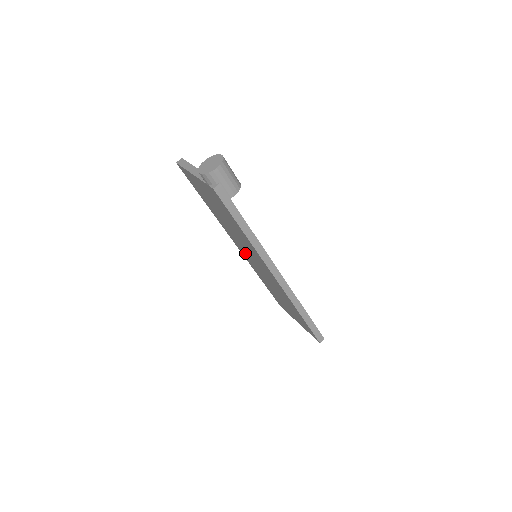
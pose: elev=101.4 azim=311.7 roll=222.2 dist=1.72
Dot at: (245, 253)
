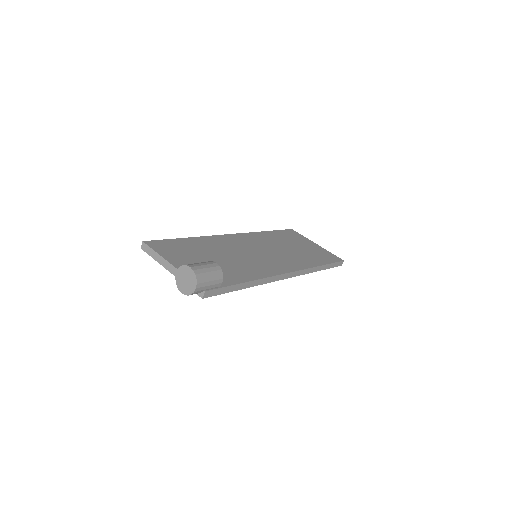
Dot at: occluded
